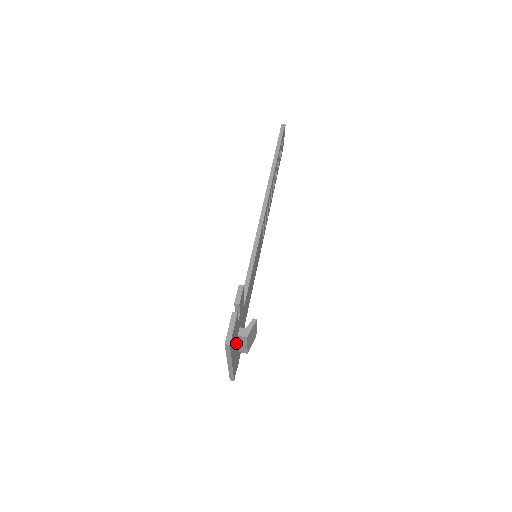
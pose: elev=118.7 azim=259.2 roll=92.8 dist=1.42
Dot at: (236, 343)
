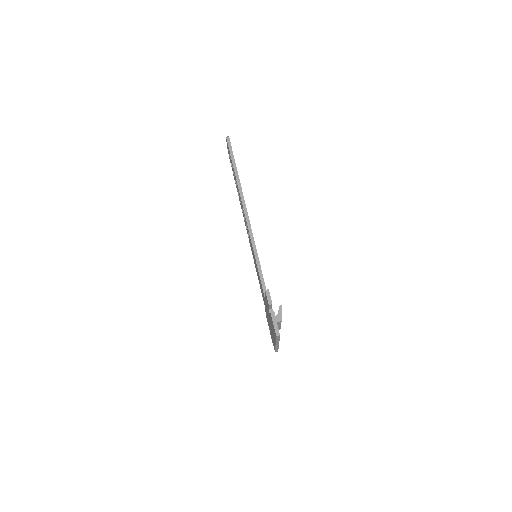
Dot at: occluded
